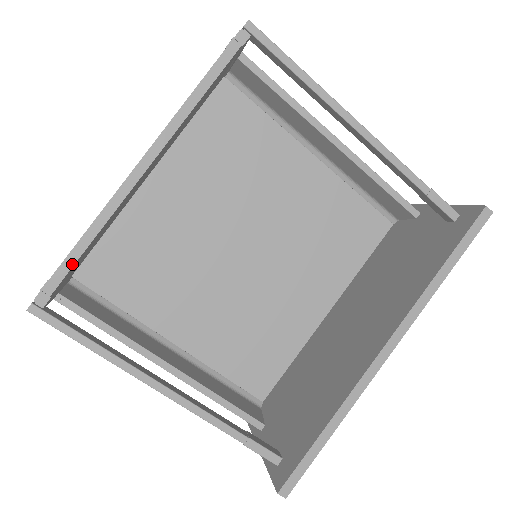
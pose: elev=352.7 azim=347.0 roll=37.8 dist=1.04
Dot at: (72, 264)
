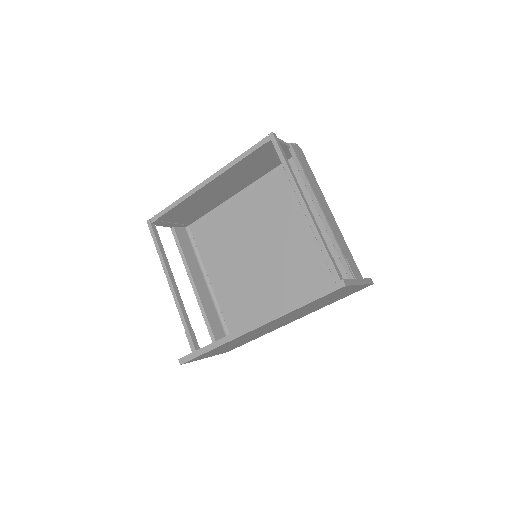
Dot at: (167, 211)
